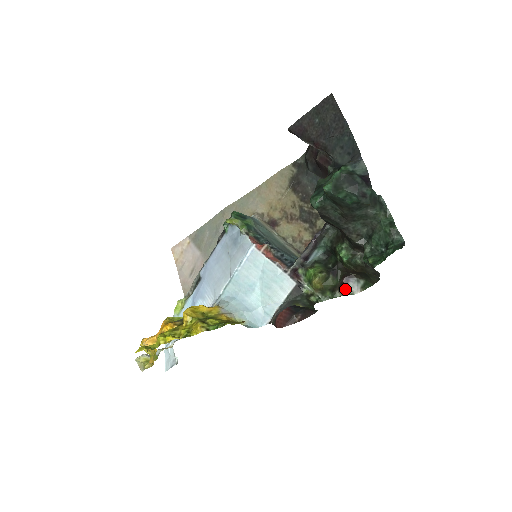
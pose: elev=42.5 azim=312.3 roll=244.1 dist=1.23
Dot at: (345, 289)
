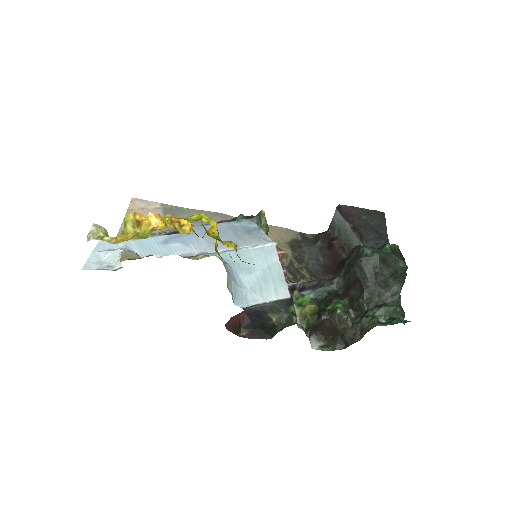
Dot at: (309, 337)
